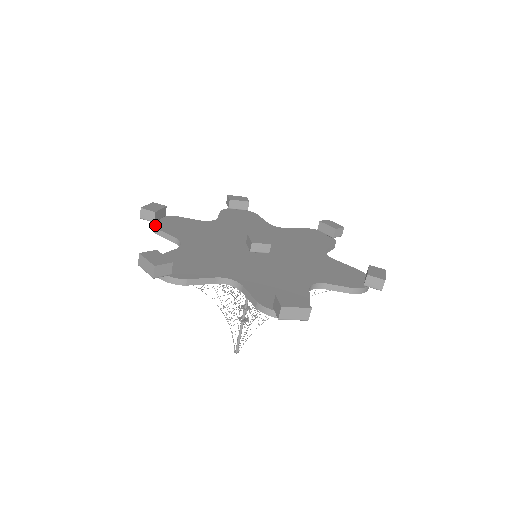
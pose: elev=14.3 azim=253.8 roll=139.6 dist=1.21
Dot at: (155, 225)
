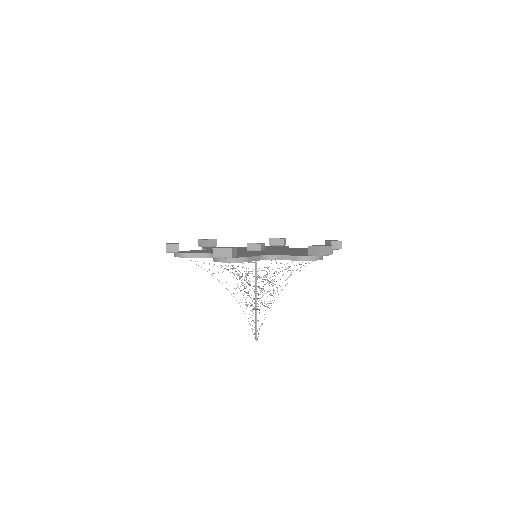
Dot at: (203, 247)
